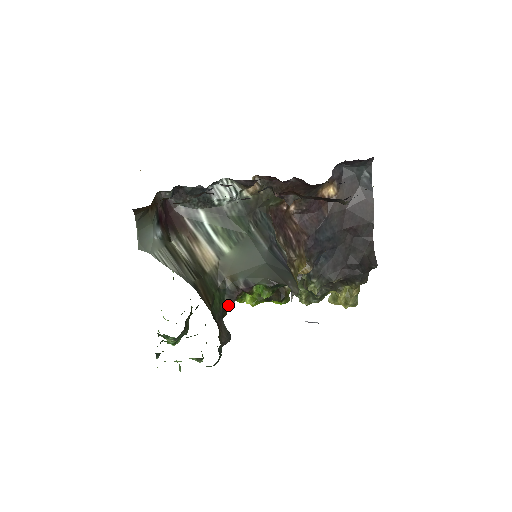
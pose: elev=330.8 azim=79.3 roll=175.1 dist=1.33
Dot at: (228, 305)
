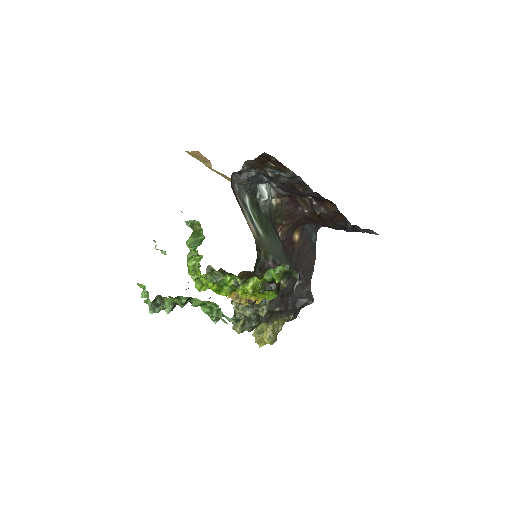
Dot at: (254, 275)
